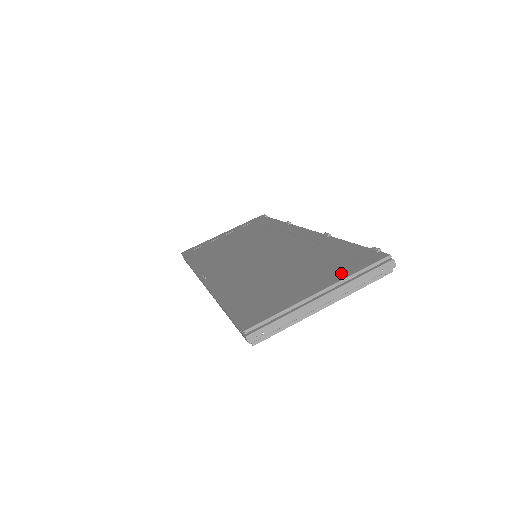
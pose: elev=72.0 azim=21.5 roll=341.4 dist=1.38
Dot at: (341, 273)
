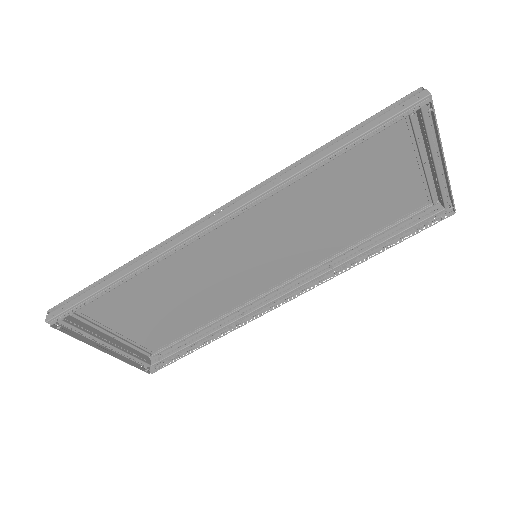
Dot at: (428, 180)
